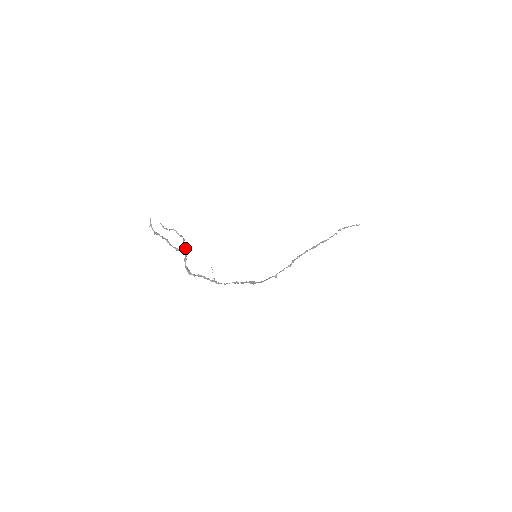
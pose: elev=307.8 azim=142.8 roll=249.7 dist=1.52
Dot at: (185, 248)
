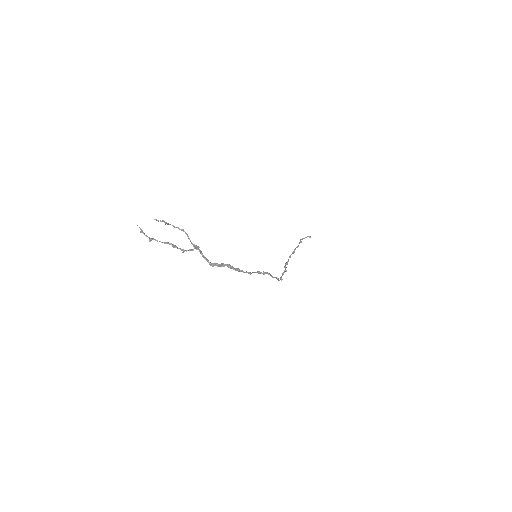
Dot at: (192, 243)
